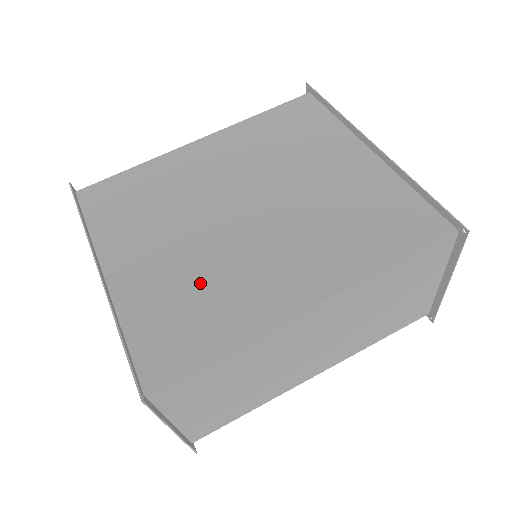
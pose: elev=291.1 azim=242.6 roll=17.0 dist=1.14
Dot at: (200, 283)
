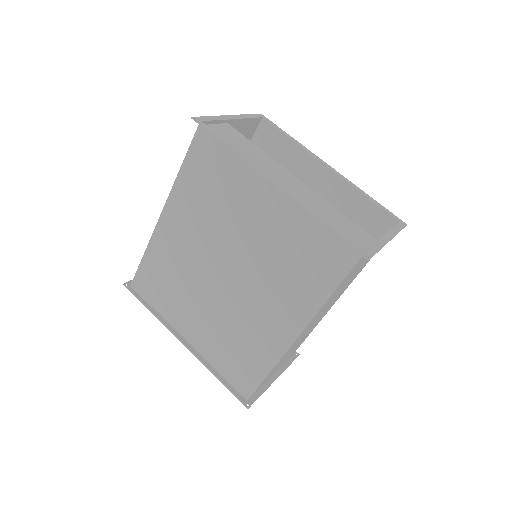
Dot at: (234, 335)
